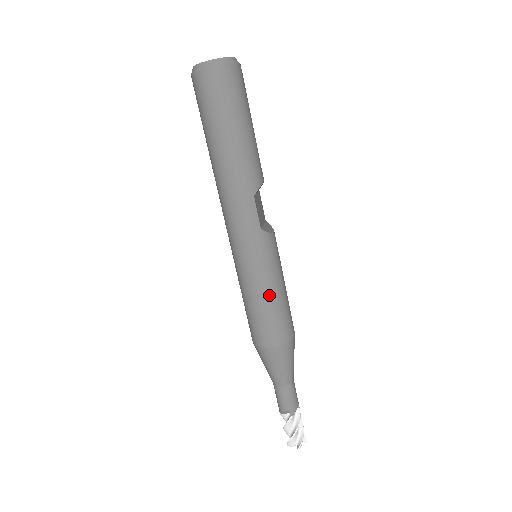
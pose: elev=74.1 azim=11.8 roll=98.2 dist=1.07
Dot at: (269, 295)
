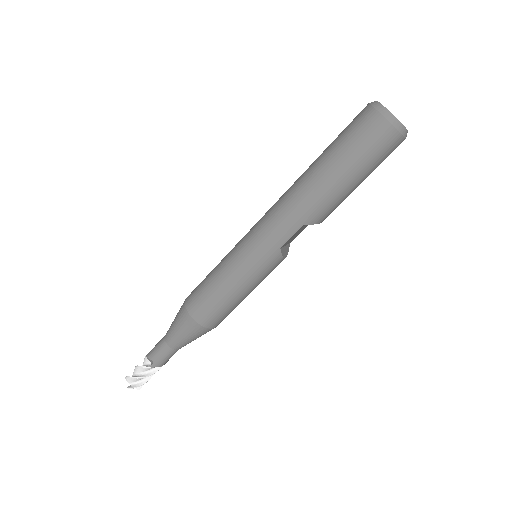
Dot at: (232, 289)
